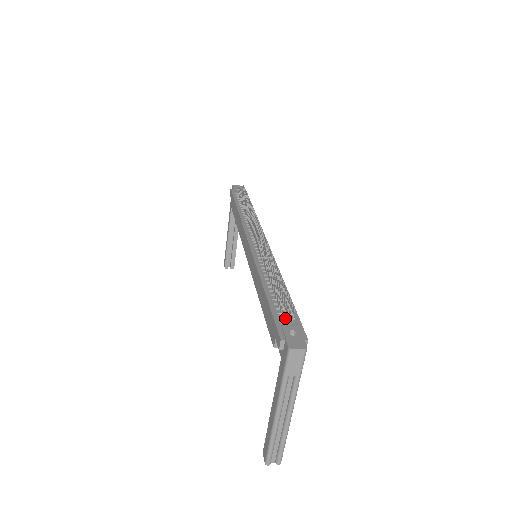
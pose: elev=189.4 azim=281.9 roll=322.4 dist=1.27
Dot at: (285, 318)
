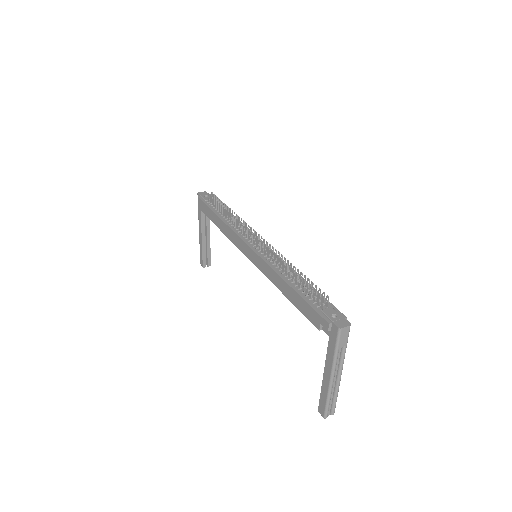
Dot at: (323, 306)
